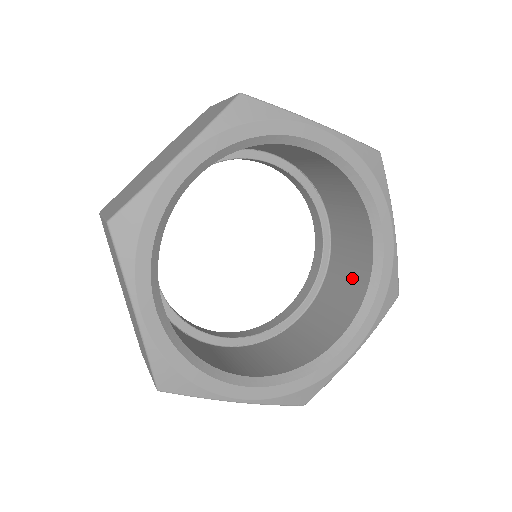
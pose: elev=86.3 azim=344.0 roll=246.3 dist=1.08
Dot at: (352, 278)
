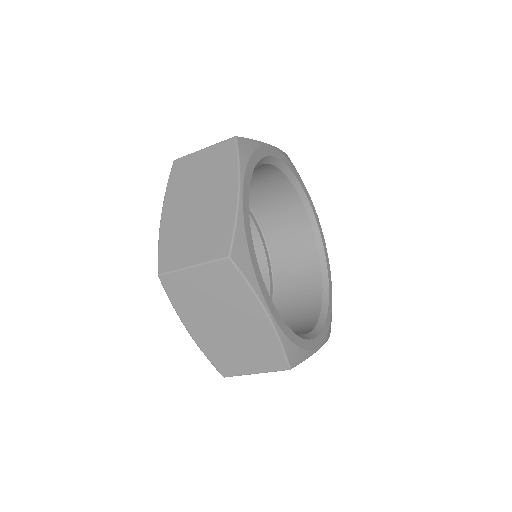
Dot at: (301, 313)
